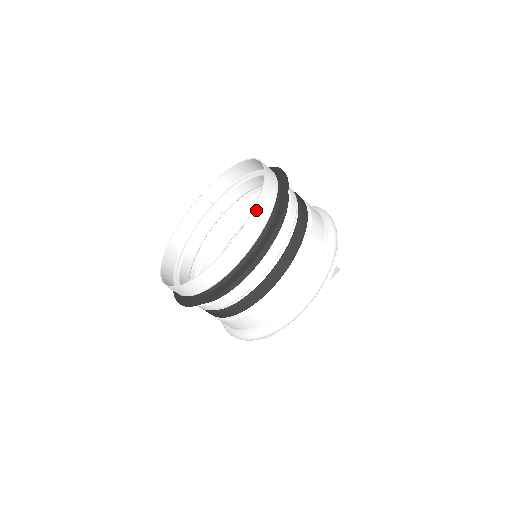
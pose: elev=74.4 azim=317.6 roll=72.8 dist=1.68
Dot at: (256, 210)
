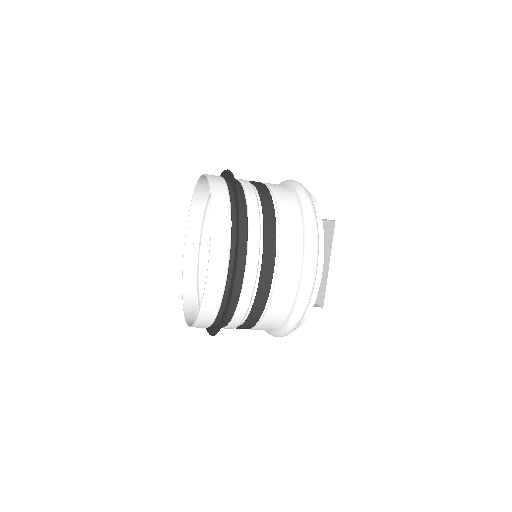
Dot at: (214, 207)
